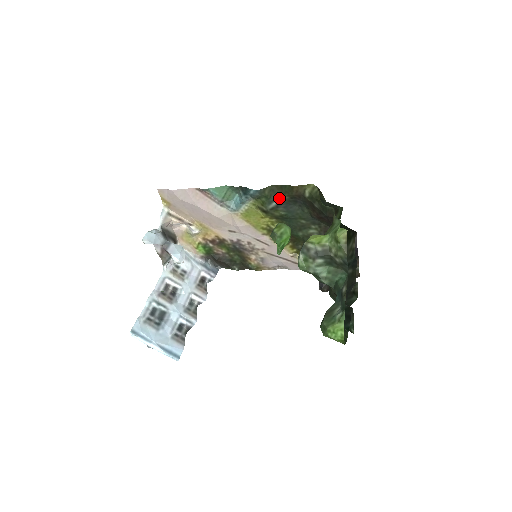
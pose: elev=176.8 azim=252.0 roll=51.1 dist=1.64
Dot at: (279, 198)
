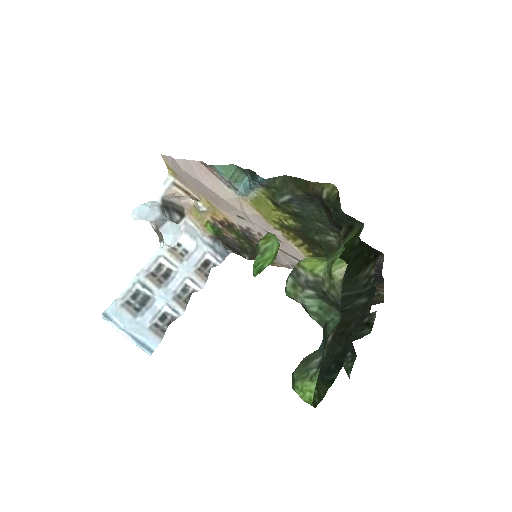
Dot at: (292, 192)
